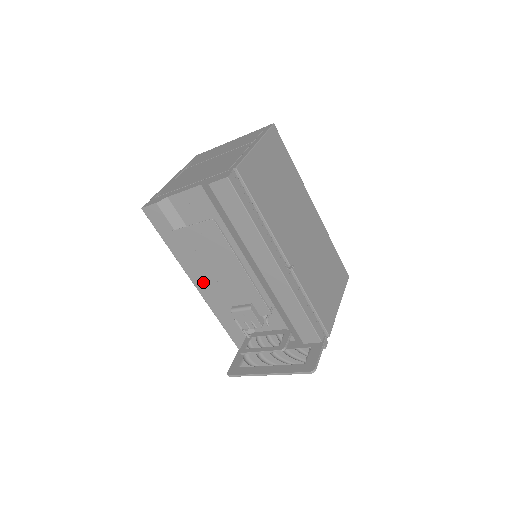
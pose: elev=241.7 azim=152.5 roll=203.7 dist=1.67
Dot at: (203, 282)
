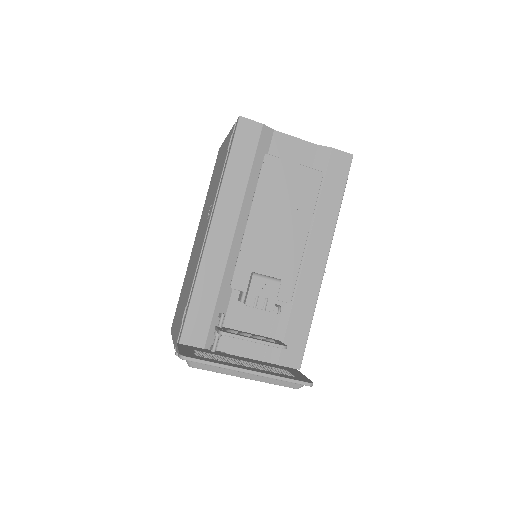
Dot at: (226, 231)
